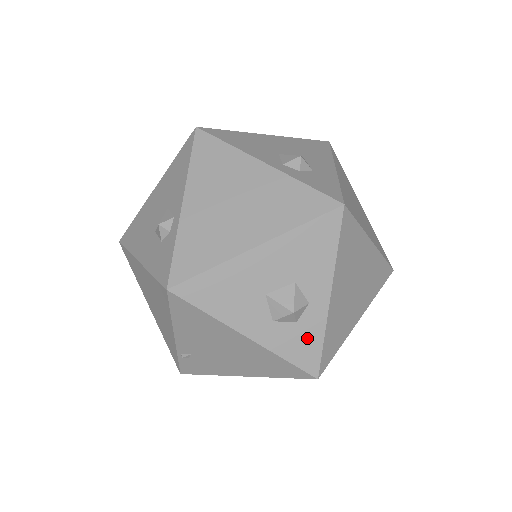
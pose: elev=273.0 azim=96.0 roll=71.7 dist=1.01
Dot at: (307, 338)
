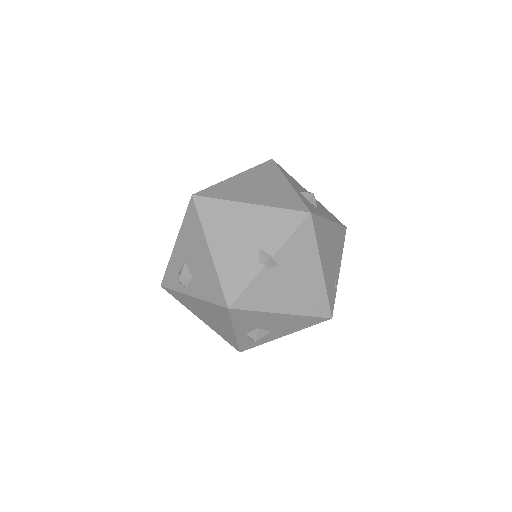
Dot at: occluded
